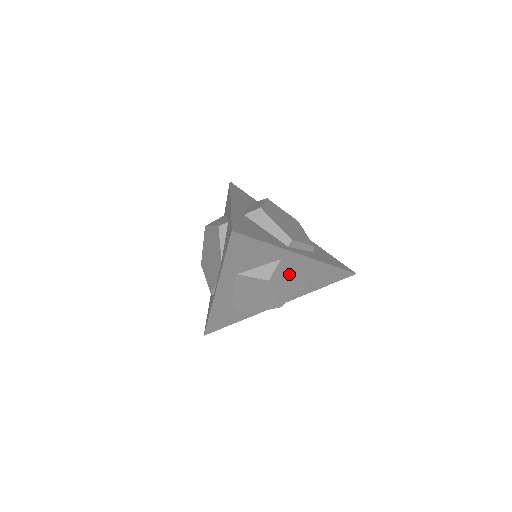
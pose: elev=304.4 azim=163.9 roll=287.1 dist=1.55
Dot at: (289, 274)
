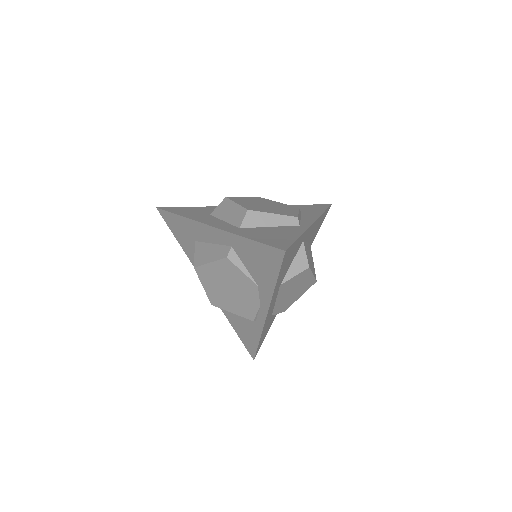
Dot at: (307, 248)
